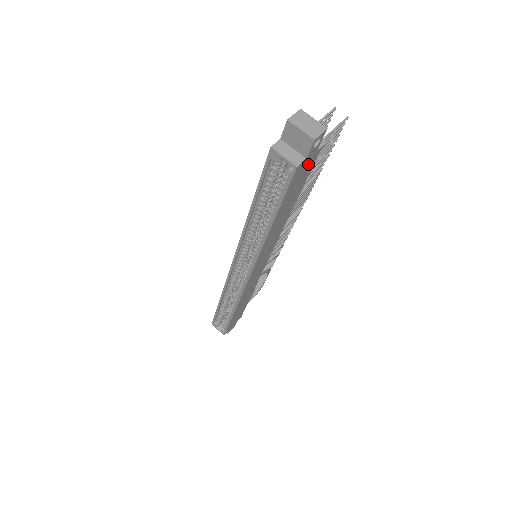
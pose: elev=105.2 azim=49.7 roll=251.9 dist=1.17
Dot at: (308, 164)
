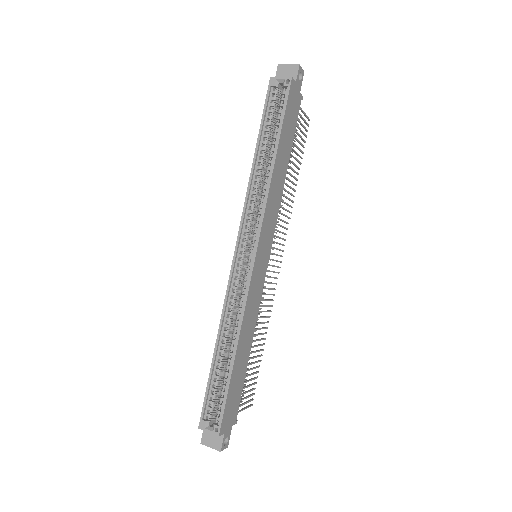
Dot at: (296, 101)
